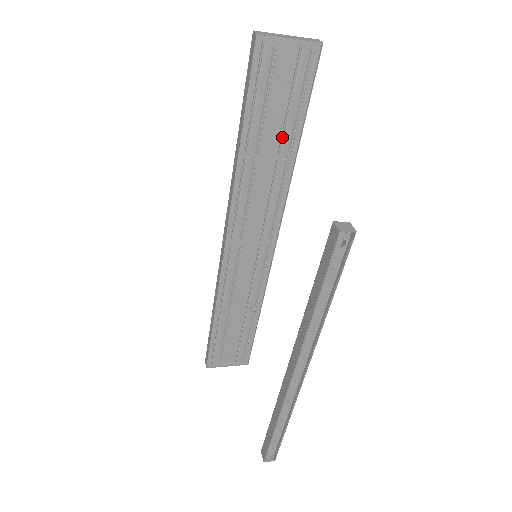
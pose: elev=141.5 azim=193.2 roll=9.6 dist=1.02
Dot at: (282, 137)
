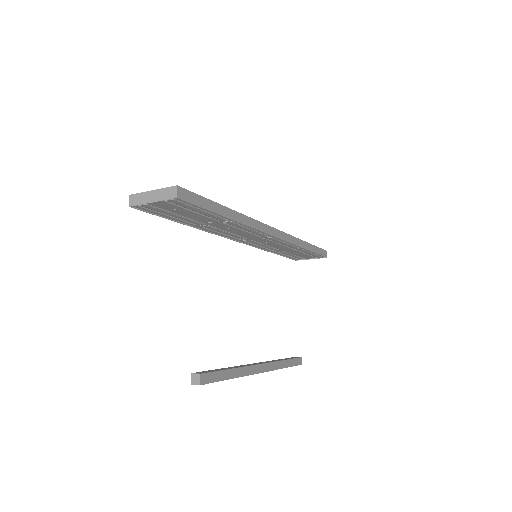
Dot at: (211, 219)
